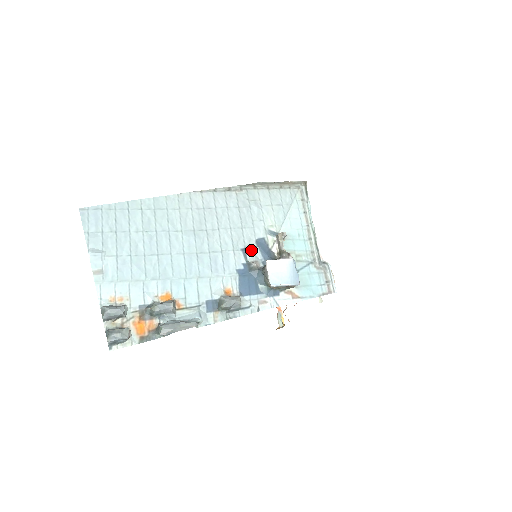
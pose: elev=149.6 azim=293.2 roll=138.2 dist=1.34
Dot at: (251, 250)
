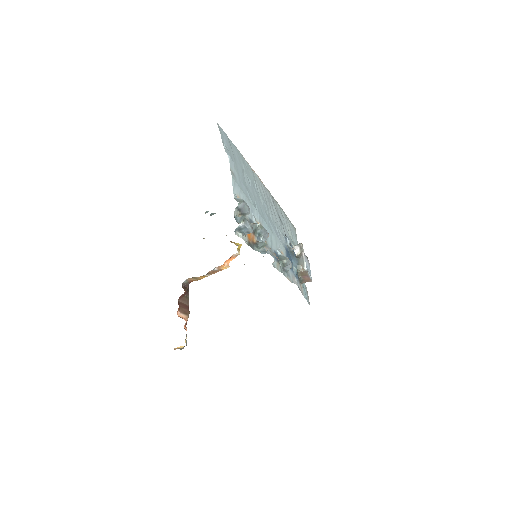
Dot at: (289, 240)
